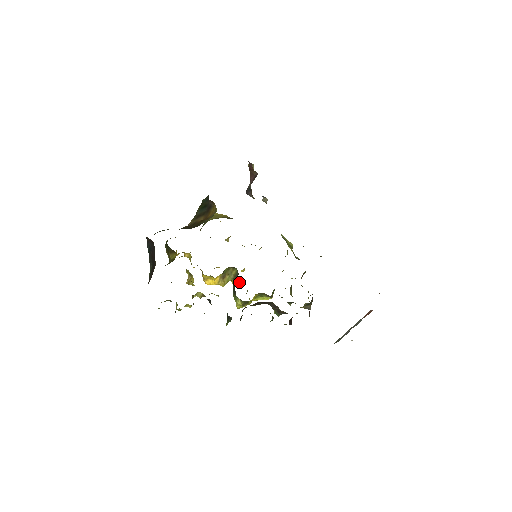
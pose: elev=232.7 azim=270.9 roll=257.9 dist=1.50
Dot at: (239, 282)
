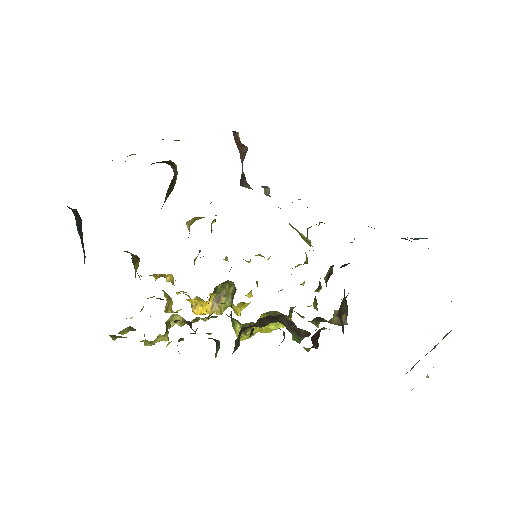
Dot at: (242, 307)
